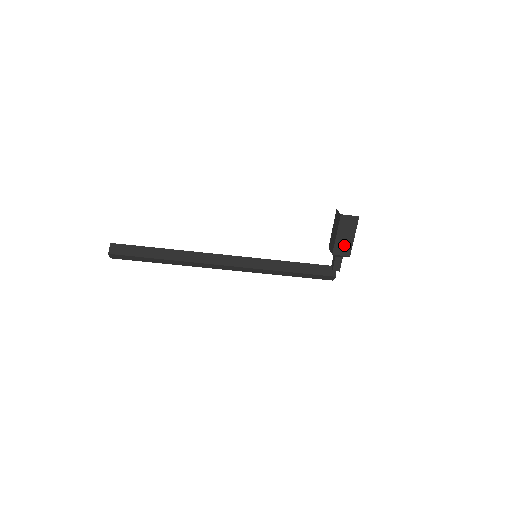
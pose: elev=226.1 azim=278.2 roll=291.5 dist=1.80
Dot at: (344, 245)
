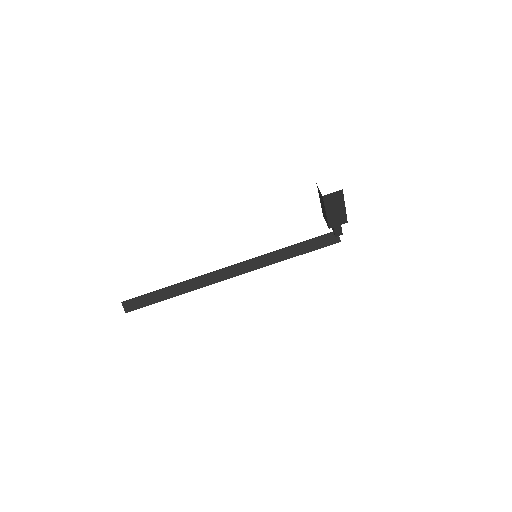
Dot at: (337, 217)
